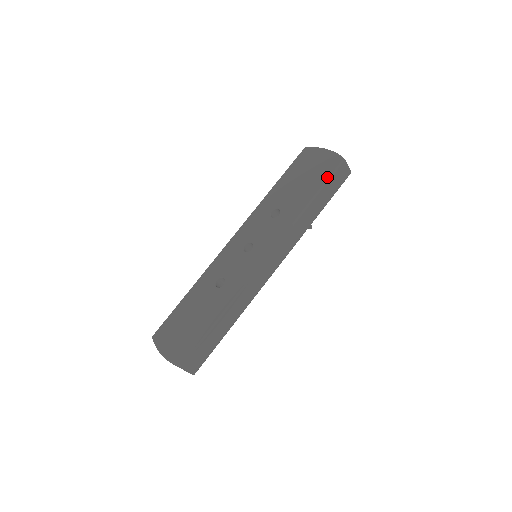
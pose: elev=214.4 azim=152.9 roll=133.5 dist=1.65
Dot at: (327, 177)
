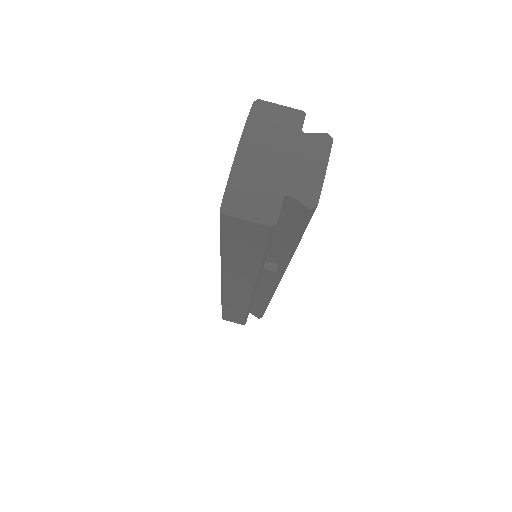
Dot at: occluded
